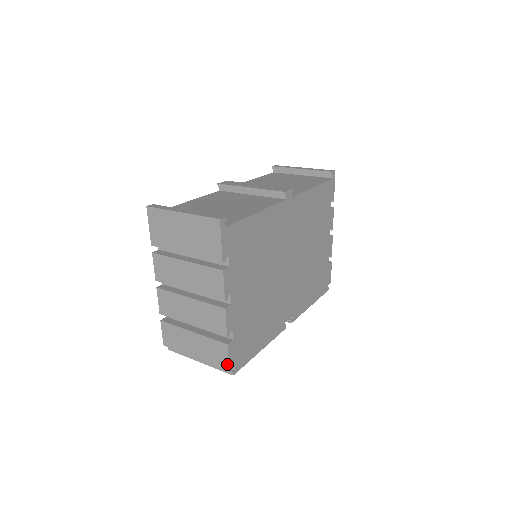
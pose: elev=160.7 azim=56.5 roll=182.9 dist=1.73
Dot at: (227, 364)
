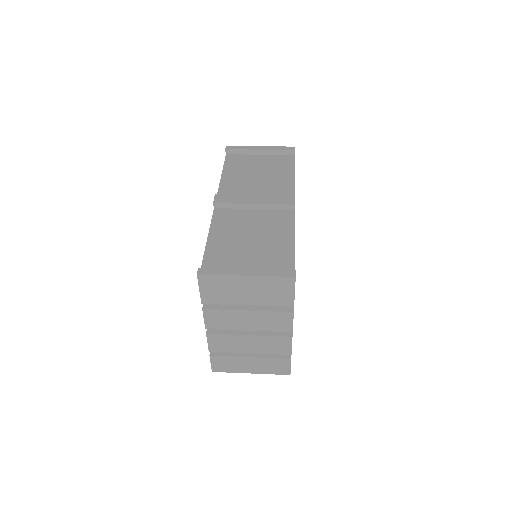
Dot at: (289, 371)
